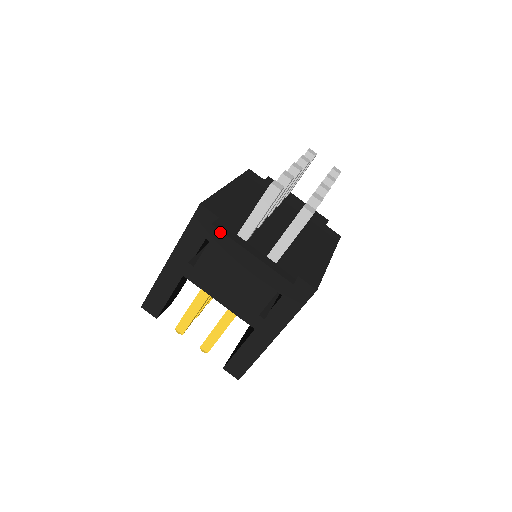
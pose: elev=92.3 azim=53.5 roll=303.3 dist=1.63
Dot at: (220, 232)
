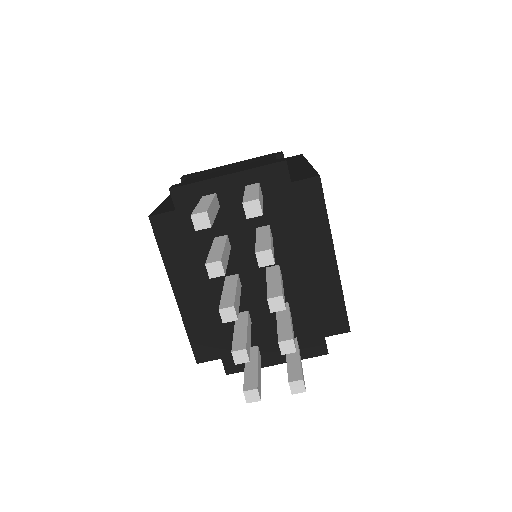
Dot at: (238, 372)
